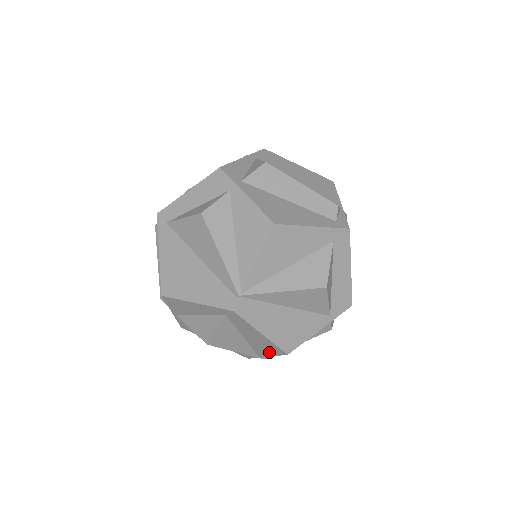
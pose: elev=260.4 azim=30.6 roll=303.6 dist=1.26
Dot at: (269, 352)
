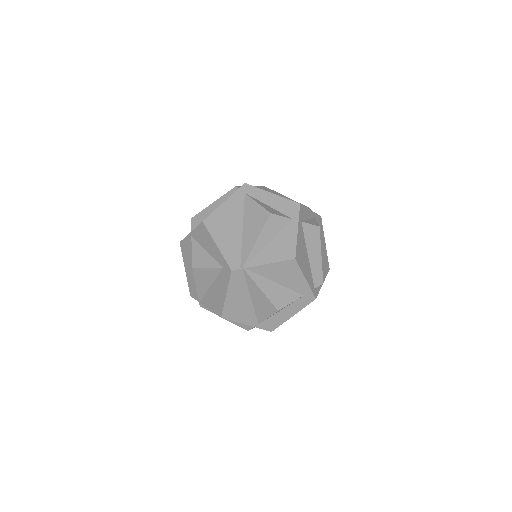
Dot at: (212, 306)
